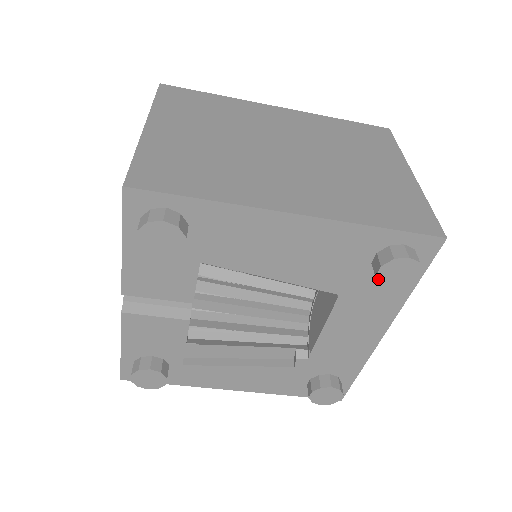
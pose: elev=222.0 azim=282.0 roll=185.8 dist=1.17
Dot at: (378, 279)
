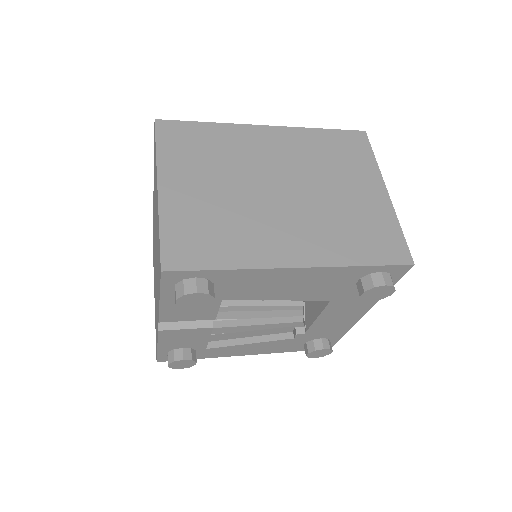
Dot at: (362, 298)
